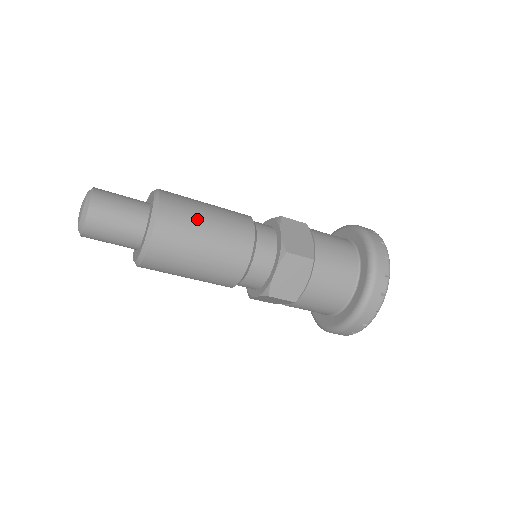
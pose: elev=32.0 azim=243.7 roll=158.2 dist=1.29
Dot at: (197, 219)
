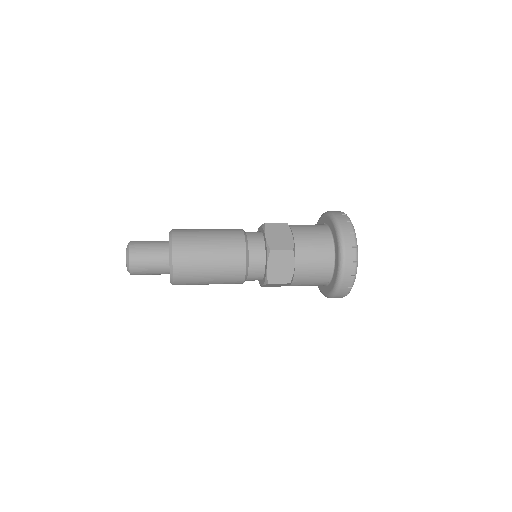
Dot at: (201, 244)
